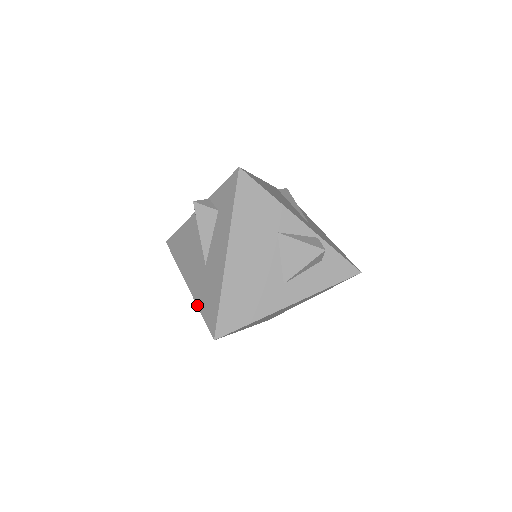
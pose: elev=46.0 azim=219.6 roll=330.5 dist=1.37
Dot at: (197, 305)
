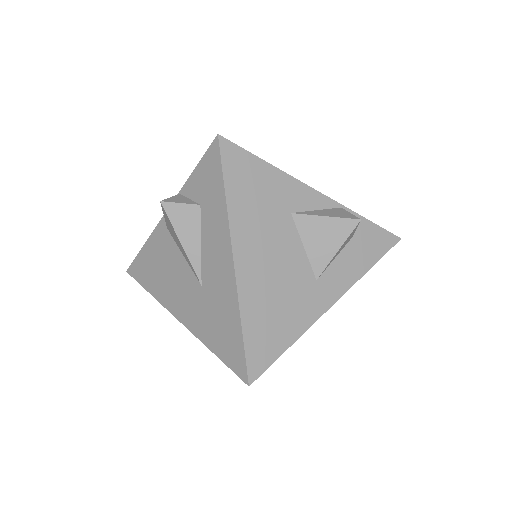
Dot at: (204, 344)
